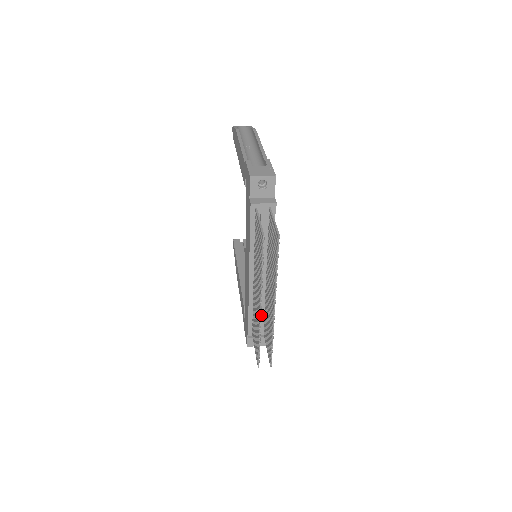
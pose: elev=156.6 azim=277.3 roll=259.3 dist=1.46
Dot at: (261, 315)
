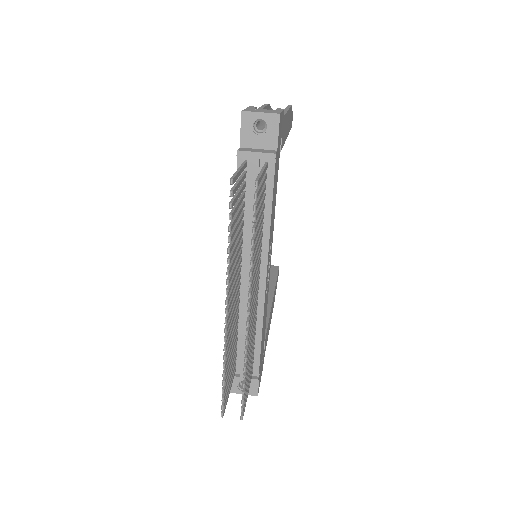
Dot at: occluded
